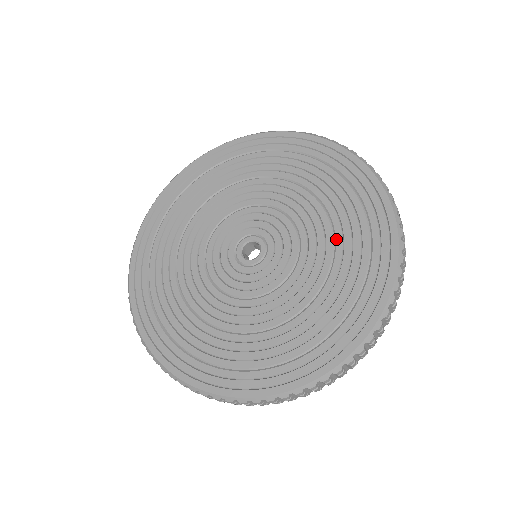
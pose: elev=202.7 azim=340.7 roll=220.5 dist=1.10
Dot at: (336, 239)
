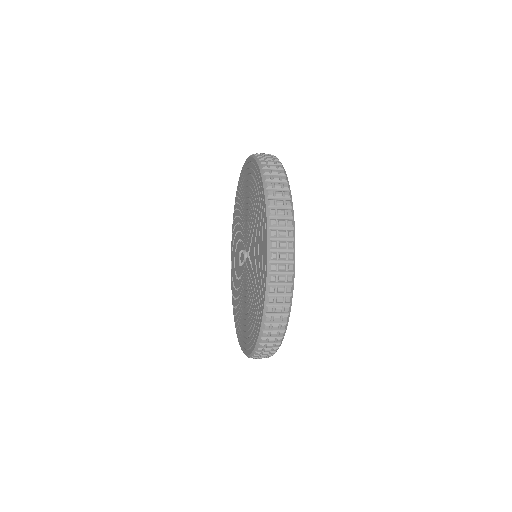
Dot at: (257, 238)
